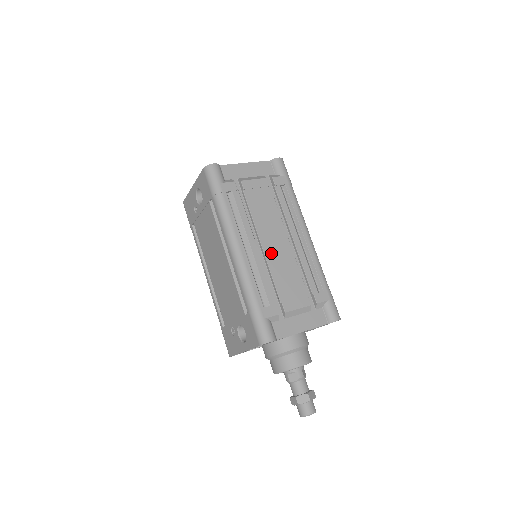
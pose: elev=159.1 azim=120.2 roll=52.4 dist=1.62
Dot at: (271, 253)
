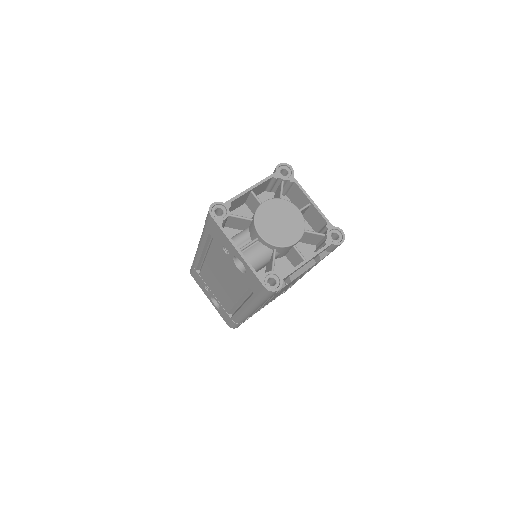
Dot at: occluded
